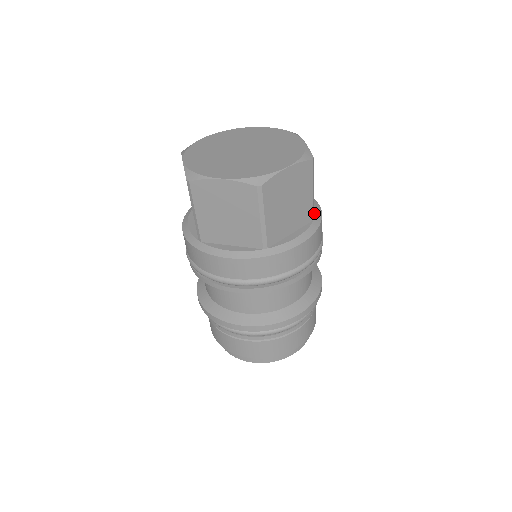
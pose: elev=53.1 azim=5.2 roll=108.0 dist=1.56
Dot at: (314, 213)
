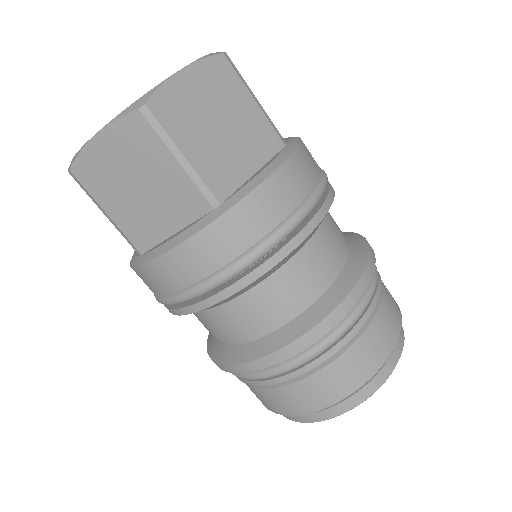
Dot at: (286, 142)
